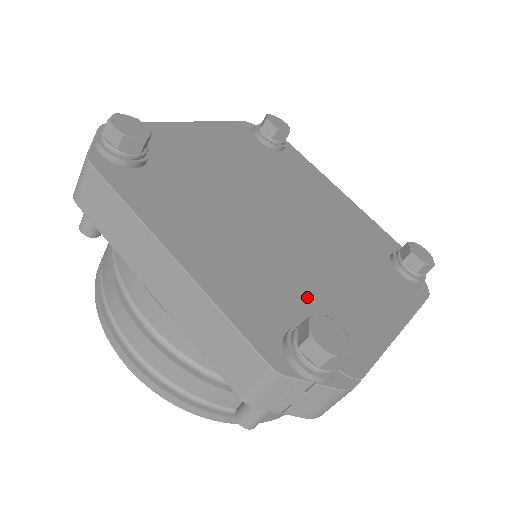
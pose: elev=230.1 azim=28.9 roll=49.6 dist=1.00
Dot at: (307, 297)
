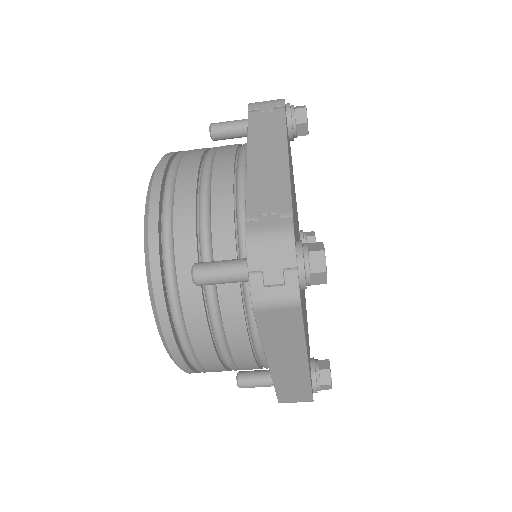
Dot at: occluded
